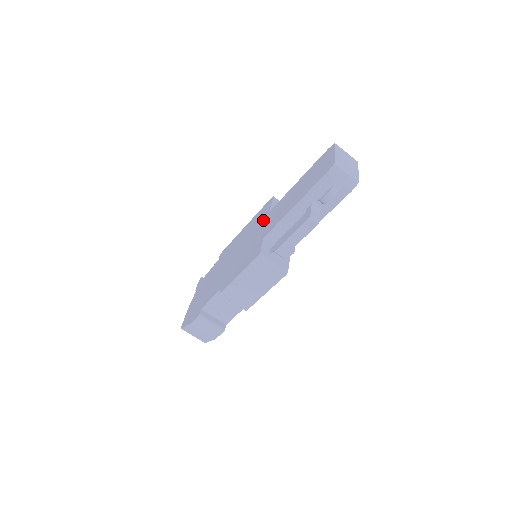
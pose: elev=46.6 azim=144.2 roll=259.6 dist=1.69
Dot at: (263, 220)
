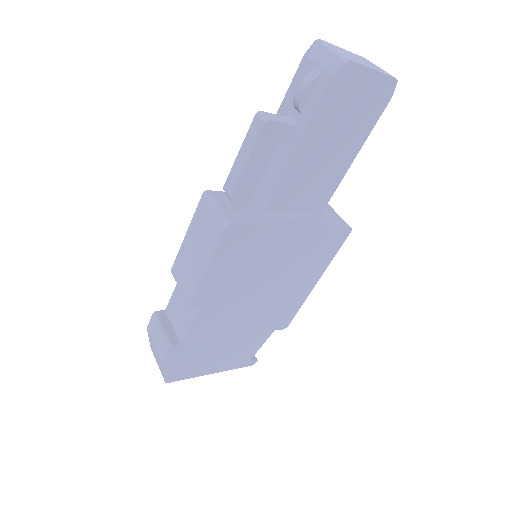
Dot at: occluded
